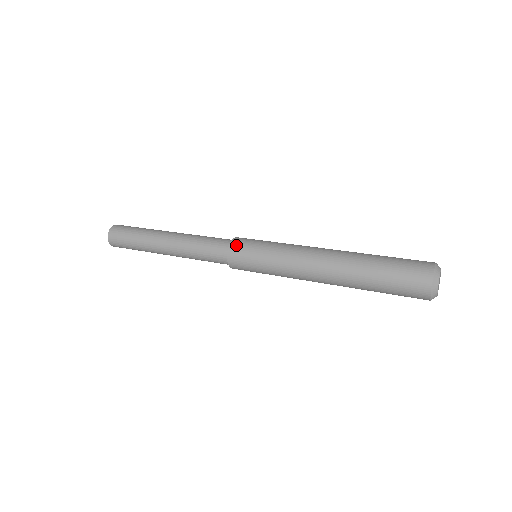
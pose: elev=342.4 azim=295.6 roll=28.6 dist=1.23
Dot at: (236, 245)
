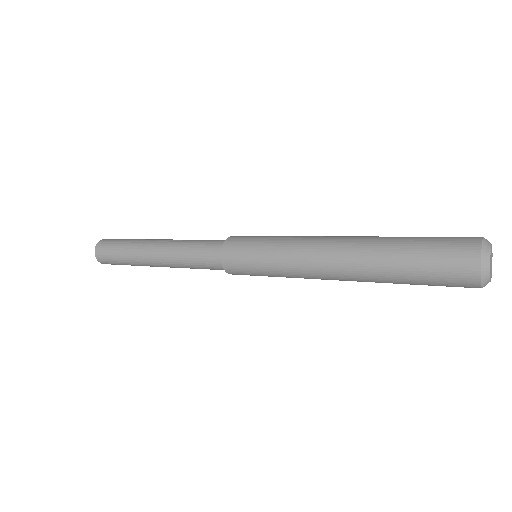
Dot at: occluded
